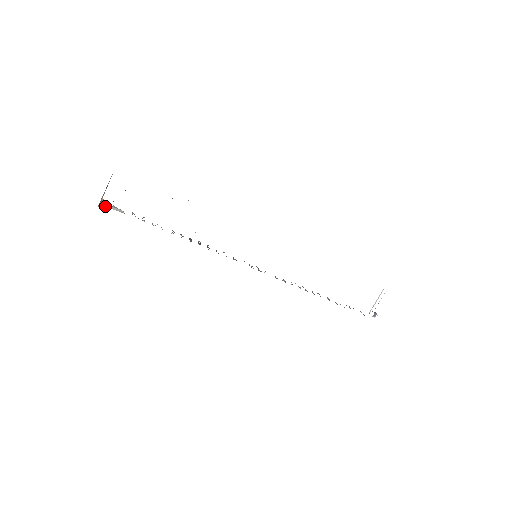
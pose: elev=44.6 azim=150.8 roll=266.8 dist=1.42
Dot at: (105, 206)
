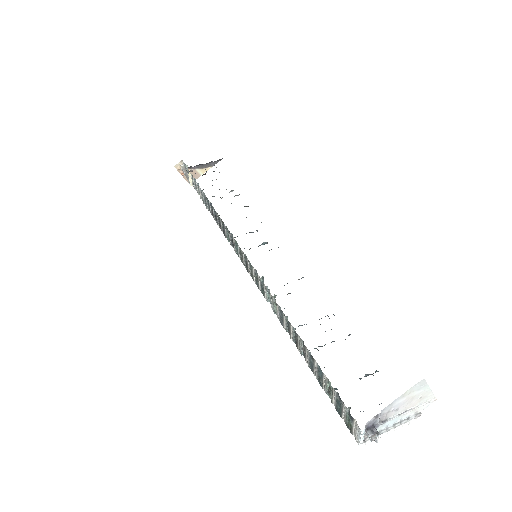
Dot at: (183, 169)
